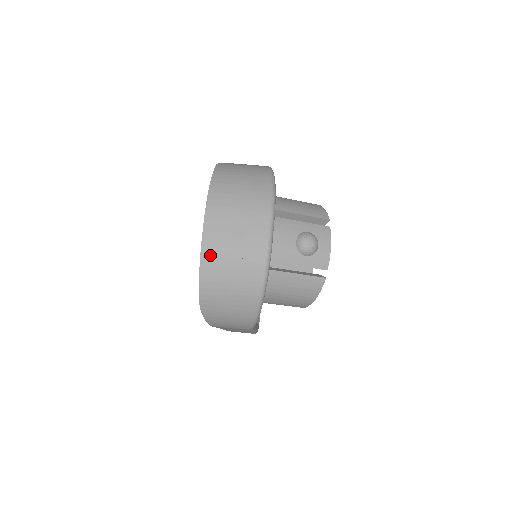
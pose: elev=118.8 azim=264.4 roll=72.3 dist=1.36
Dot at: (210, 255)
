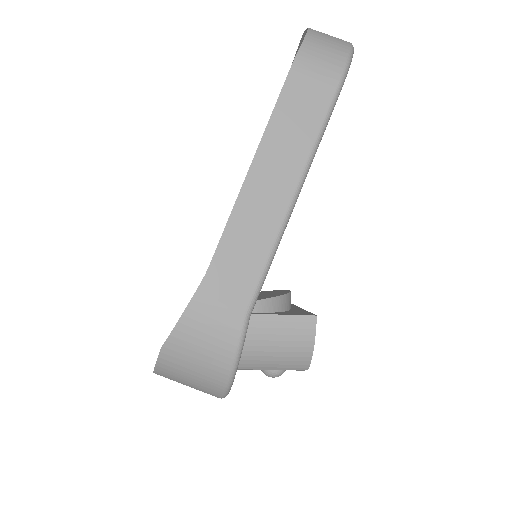
Dot at: occluded
